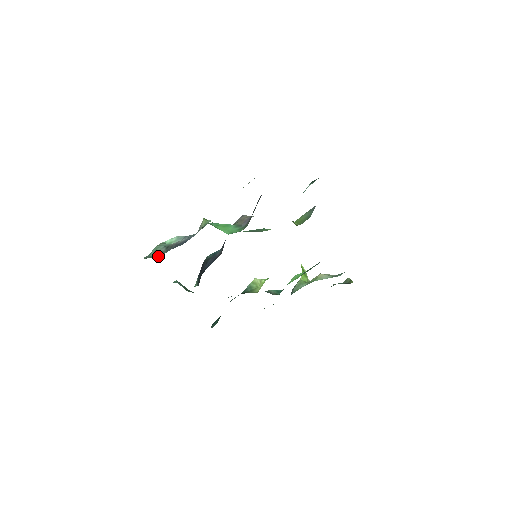
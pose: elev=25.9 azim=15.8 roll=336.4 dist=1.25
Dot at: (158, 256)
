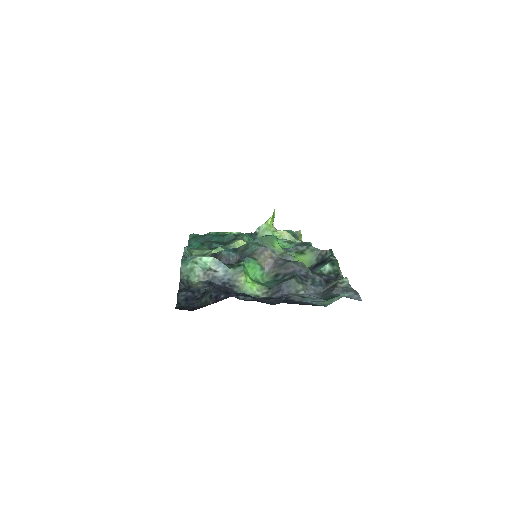
Dot at: (195, 279)
